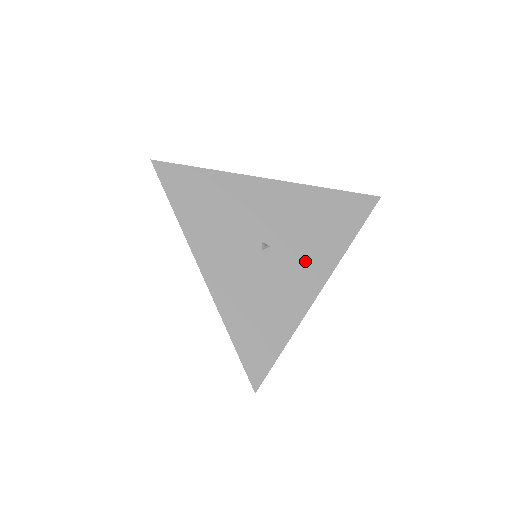
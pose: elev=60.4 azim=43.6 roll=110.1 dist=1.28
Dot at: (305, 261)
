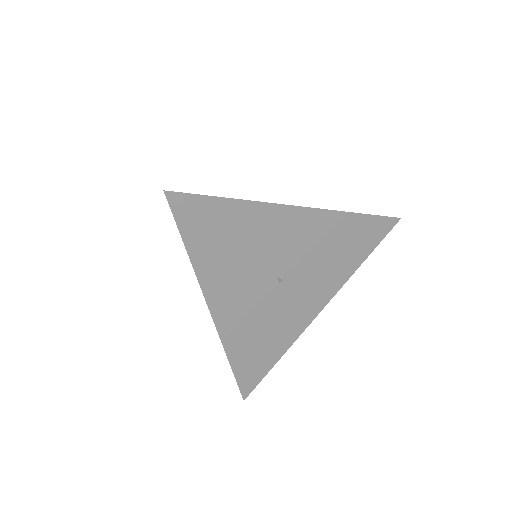
Dot at: (312, 290)
